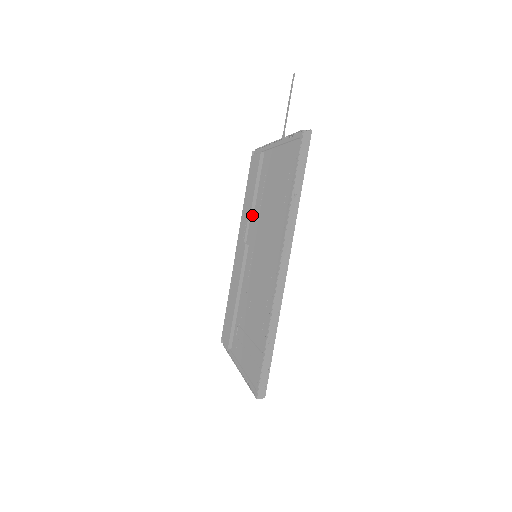
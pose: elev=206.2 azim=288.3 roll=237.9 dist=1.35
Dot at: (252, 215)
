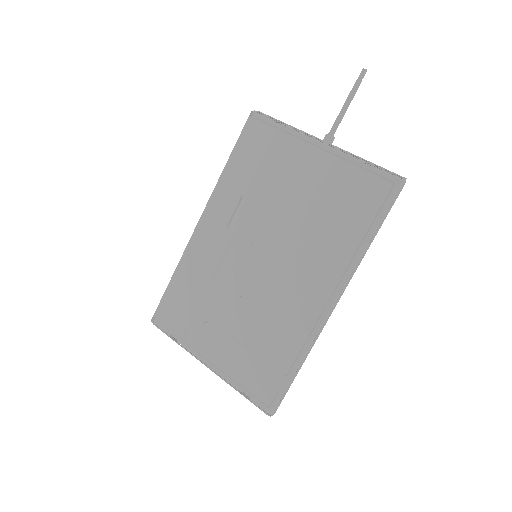
Dot at: (248, 200)
